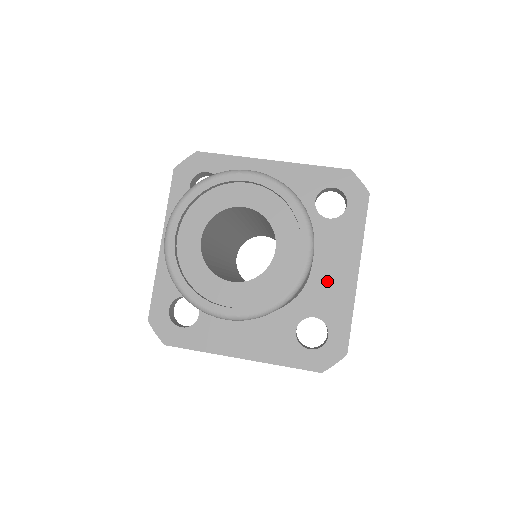
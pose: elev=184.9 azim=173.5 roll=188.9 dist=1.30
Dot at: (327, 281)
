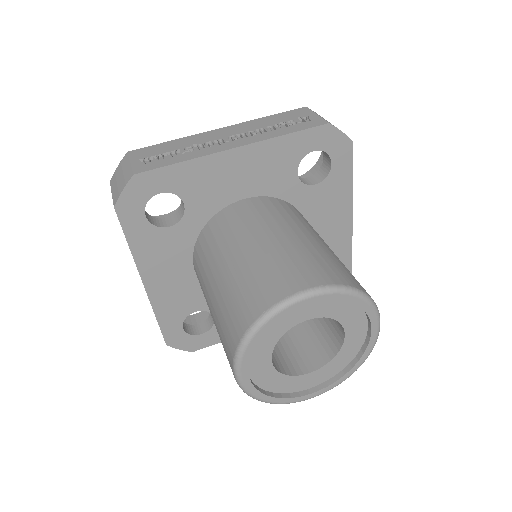
Dot at: (325, 239)
